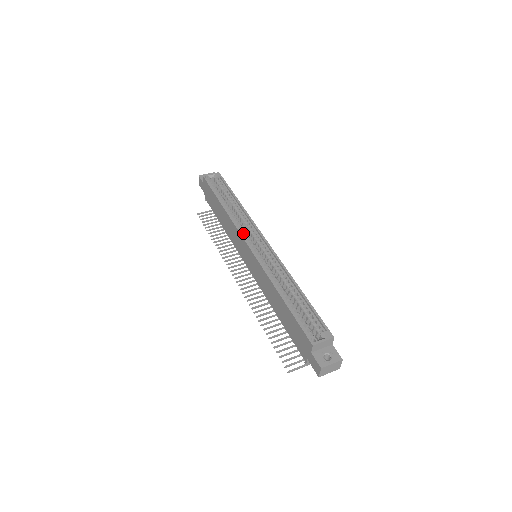
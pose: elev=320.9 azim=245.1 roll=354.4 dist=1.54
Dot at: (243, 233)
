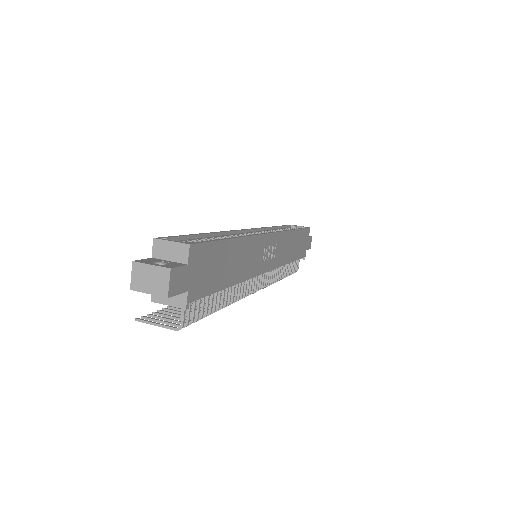
Dot at: occluded
